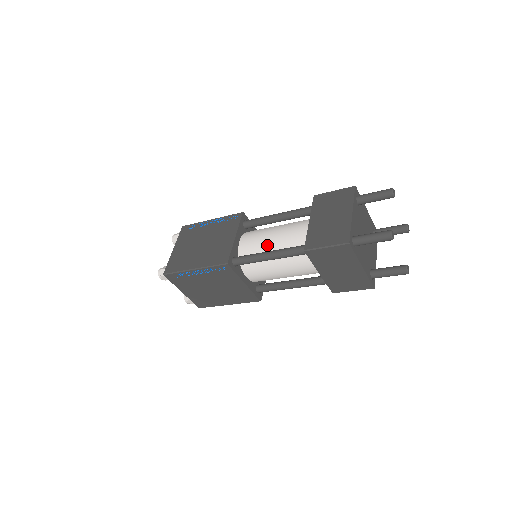
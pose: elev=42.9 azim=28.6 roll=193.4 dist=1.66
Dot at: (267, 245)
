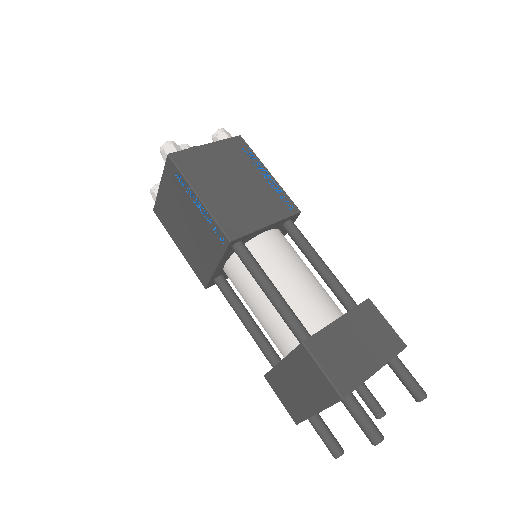
Dot at: (280, 275)
